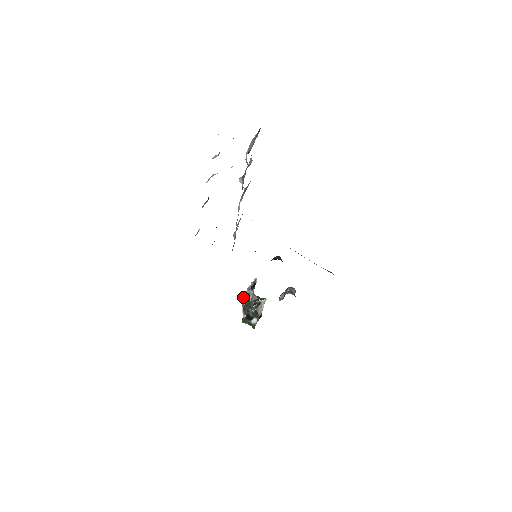
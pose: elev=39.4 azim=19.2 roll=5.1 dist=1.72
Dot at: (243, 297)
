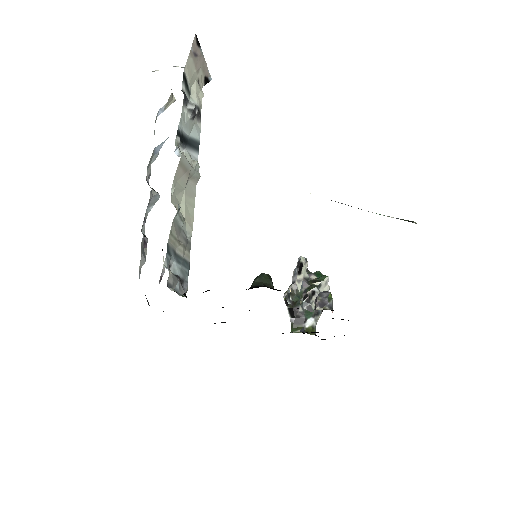
Dot at: (284, 293)
